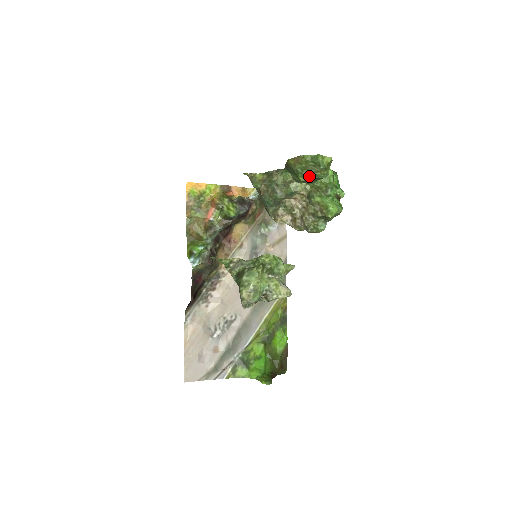
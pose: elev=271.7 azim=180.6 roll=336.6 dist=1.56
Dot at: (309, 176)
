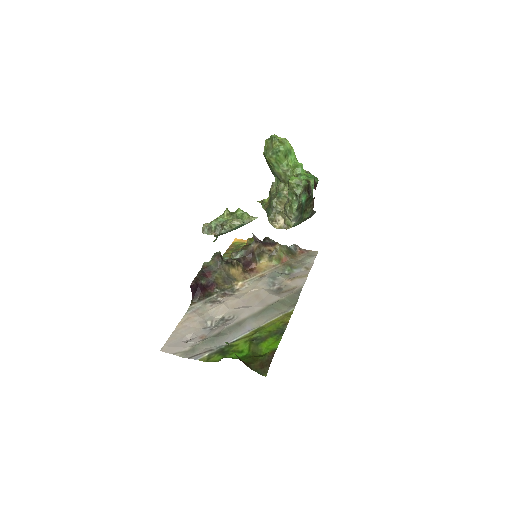
Dot at: (270, 151)
